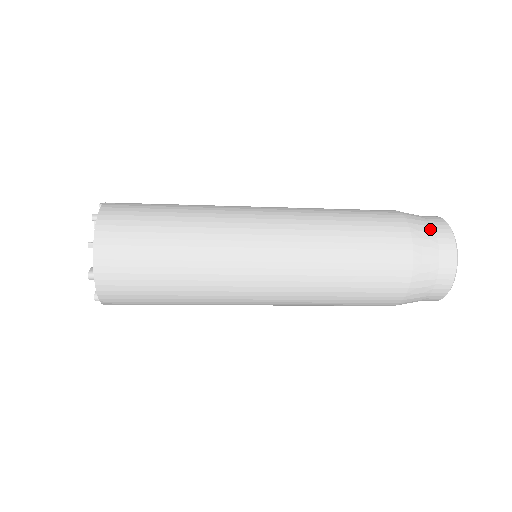
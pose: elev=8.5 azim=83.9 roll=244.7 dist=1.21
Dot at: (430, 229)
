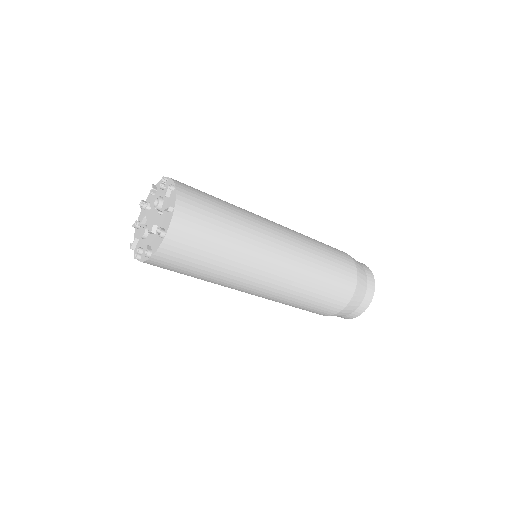
Dot at: (363, 269)
